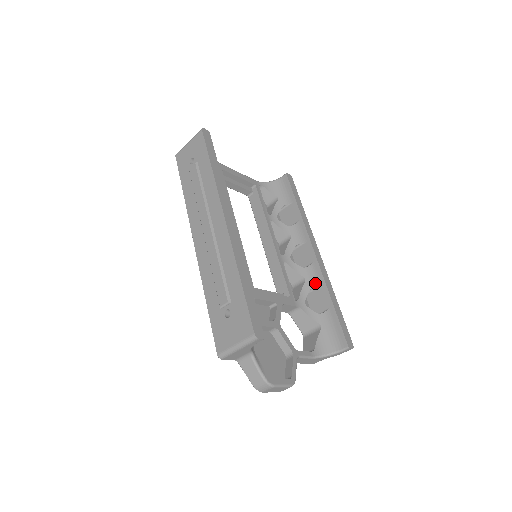
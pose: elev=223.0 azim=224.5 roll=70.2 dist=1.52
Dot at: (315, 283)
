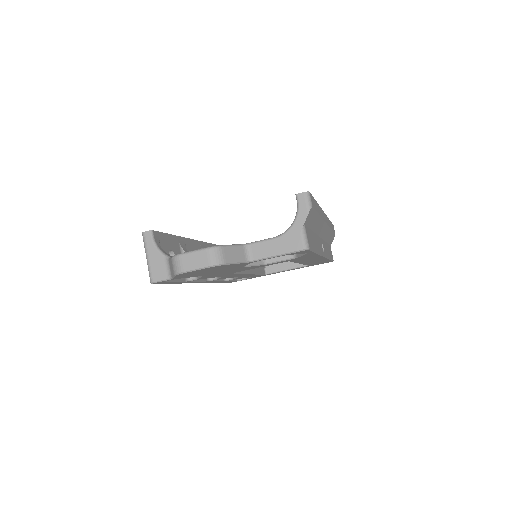
Dot at: occluded
